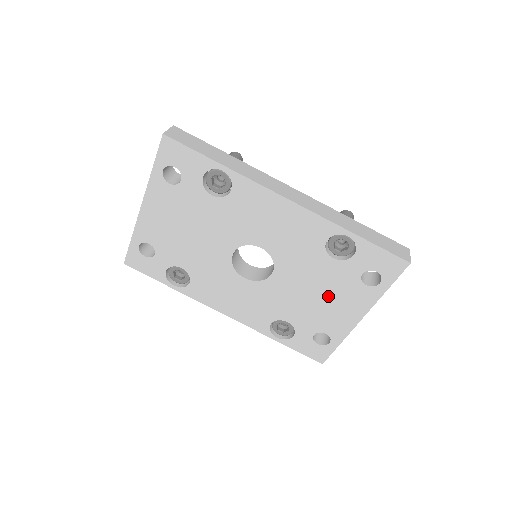
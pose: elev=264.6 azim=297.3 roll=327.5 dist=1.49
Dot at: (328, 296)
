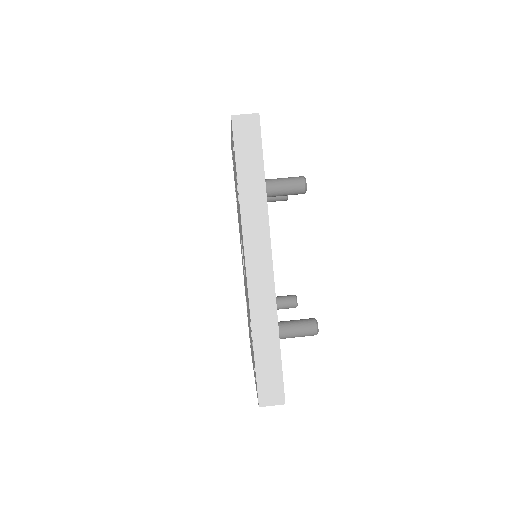
Dot at: occluded
